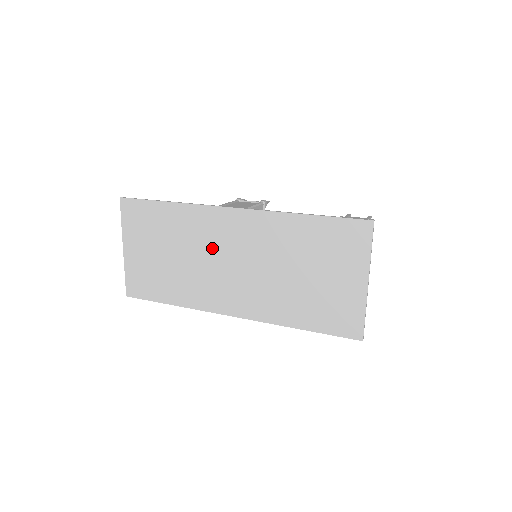
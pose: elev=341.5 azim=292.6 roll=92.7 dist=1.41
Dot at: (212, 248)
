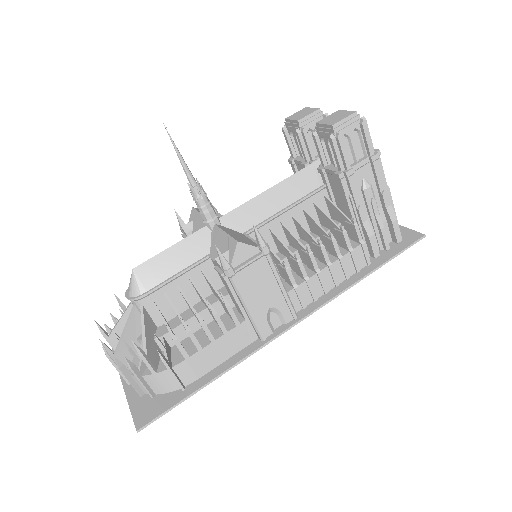
Dot at: occluded
